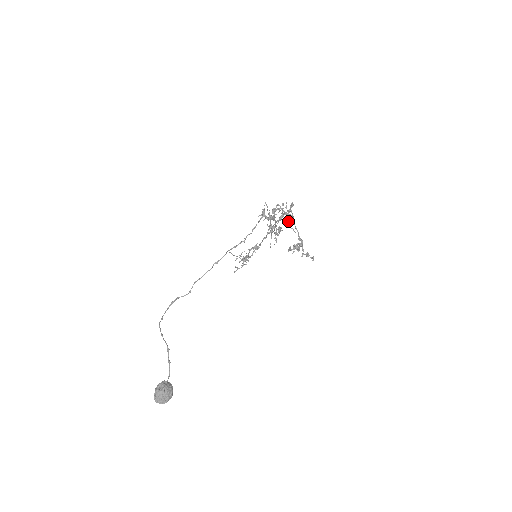
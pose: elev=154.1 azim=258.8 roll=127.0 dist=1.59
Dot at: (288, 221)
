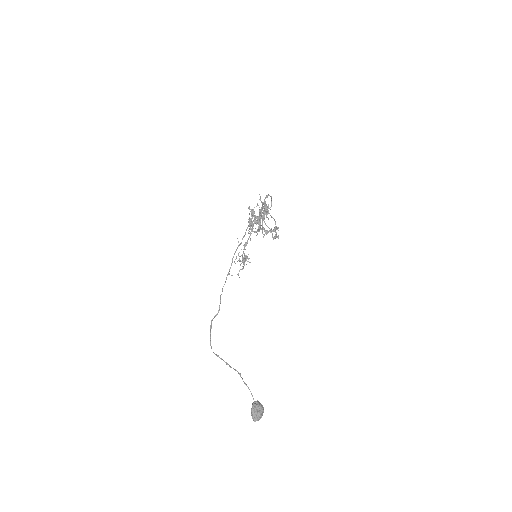
Dot at: (266, 213)
